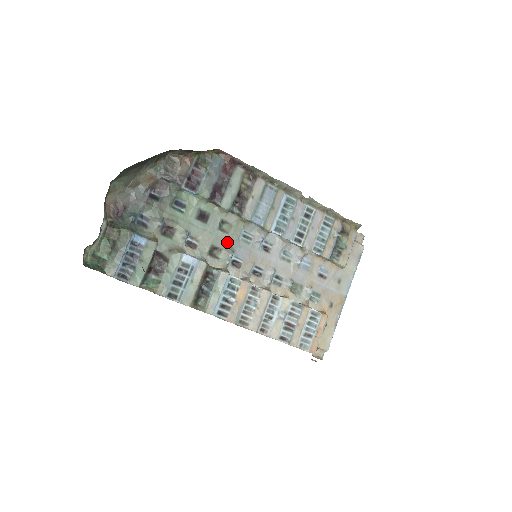
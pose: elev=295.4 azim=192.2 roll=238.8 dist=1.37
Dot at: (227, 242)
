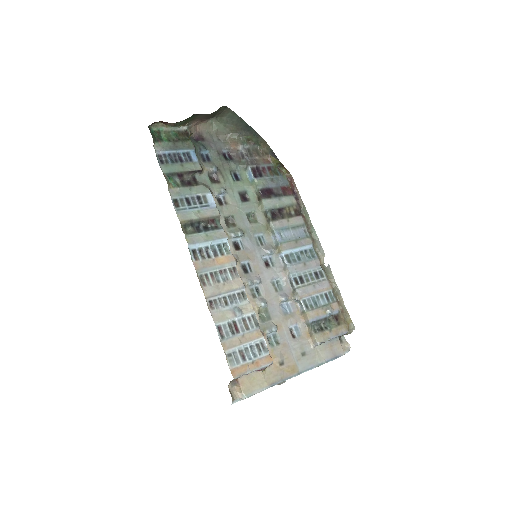
Dot at: (244, 226)
